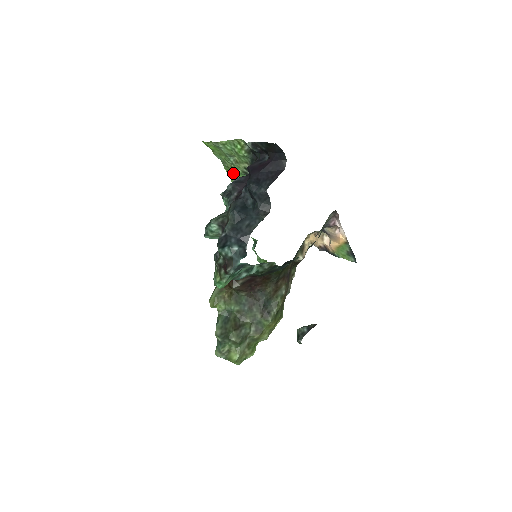
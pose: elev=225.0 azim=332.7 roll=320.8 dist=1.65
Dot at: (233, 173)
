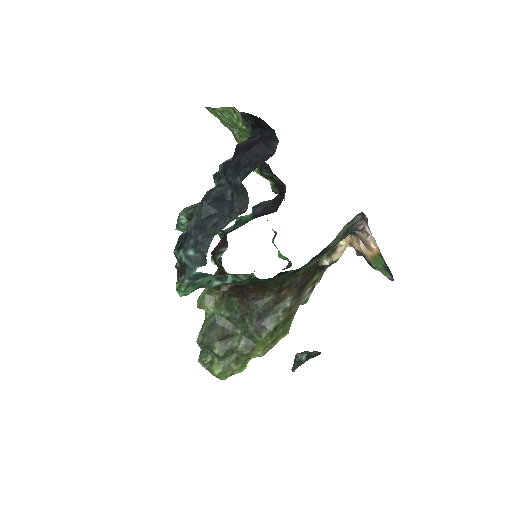
Dot at: occluded
